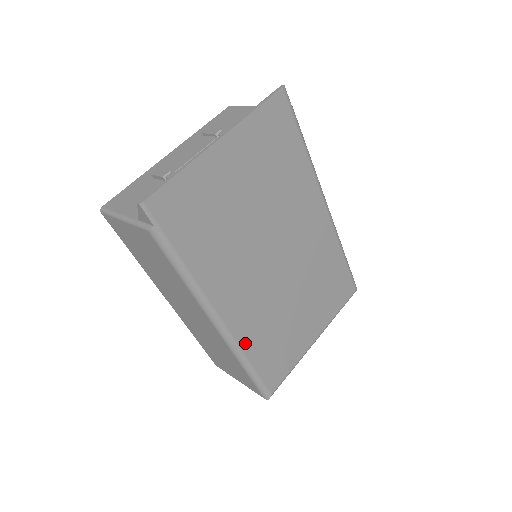
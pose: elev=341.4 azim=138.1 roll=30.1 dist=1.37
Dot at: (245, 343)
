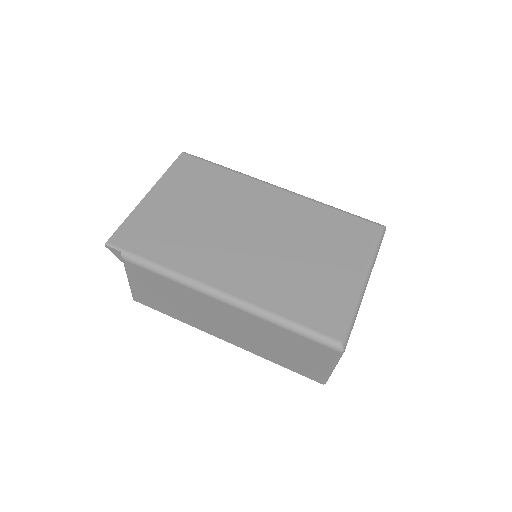
Dot at: (263, 302)
